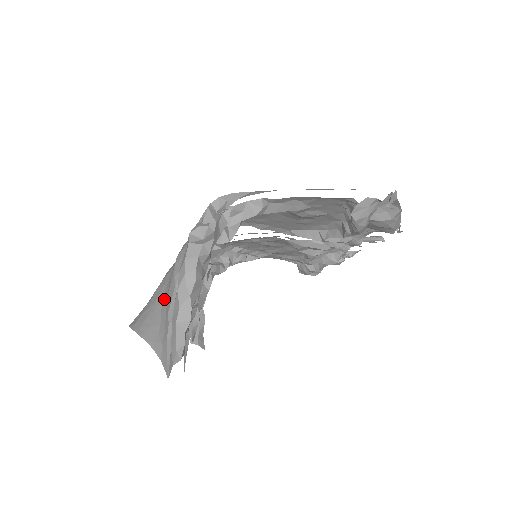
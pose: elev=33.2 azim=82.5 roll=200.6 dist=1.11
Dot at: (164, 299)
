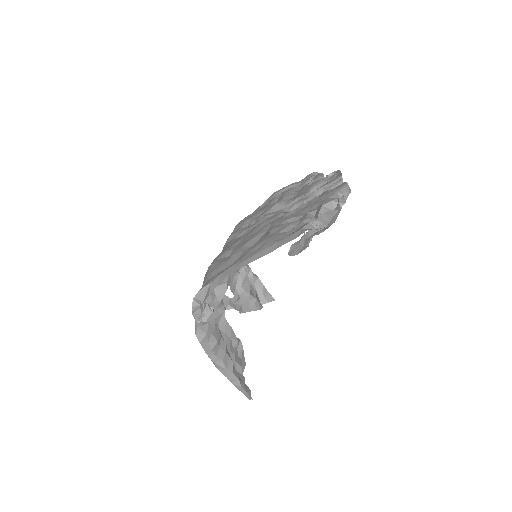
Dot at: occluded
